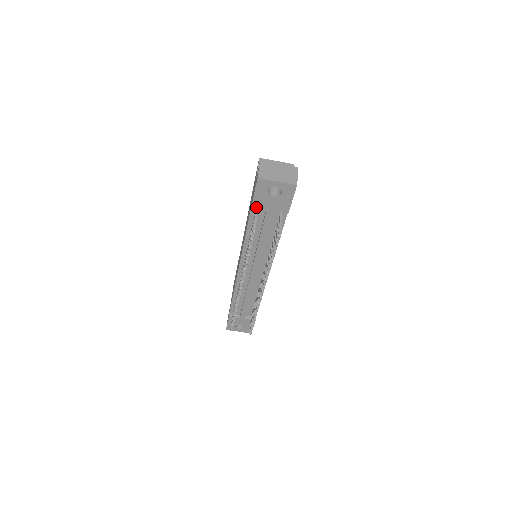
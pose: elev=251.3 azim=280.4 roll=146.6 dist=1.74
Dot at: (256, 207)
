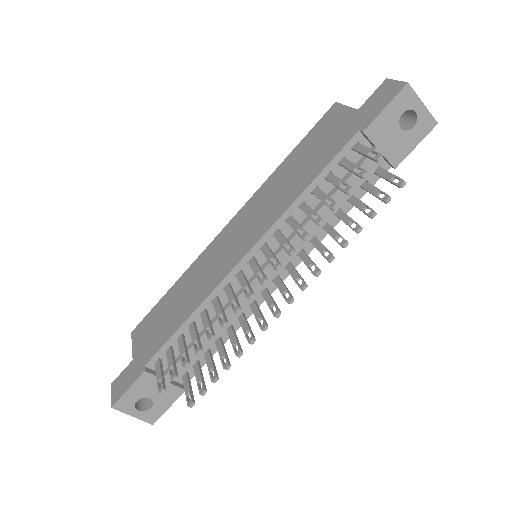
Dot at: (368, 136)
